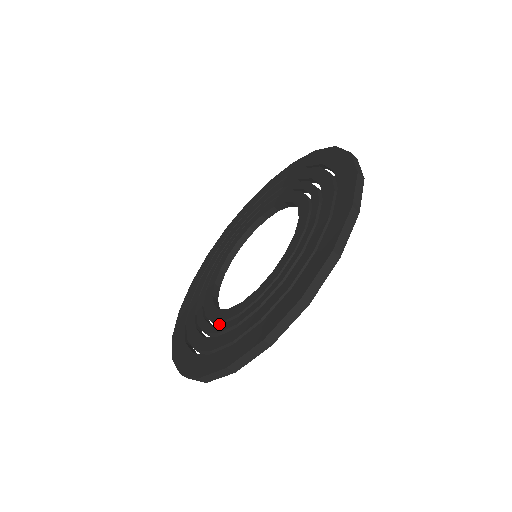
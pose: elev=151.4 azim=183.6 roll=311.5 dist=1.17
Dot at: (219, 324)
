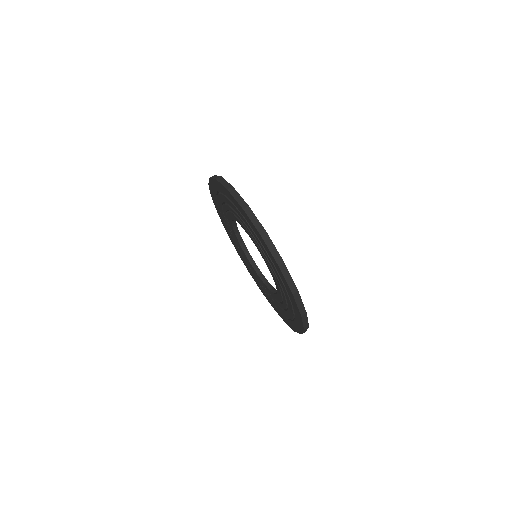
Dot at: occluded
